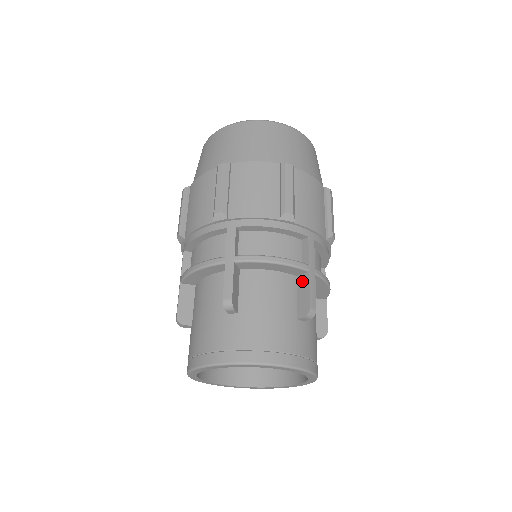
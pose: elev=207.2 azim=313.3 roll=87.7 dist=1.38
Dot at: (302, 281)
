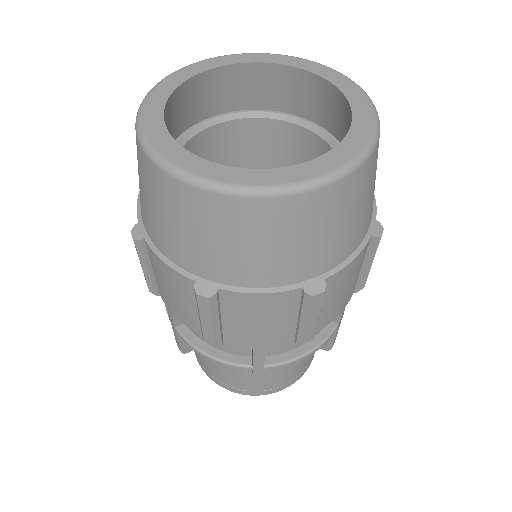
Dot at: occluded
